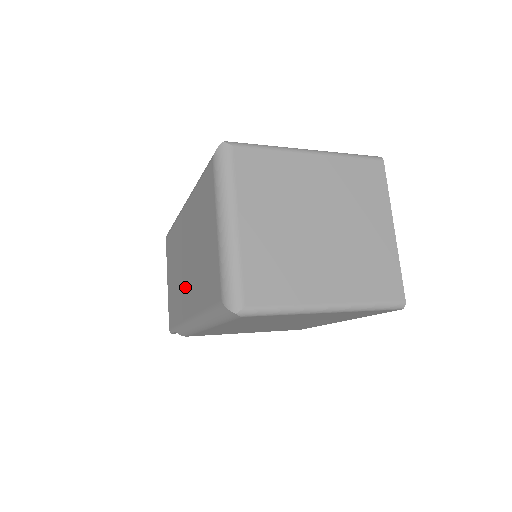
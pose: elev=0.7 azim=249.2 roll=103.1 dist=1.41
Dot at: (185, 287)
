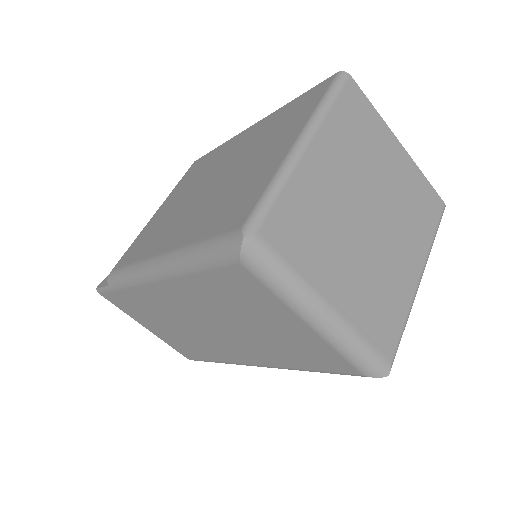
Dot at: (219, 344)
